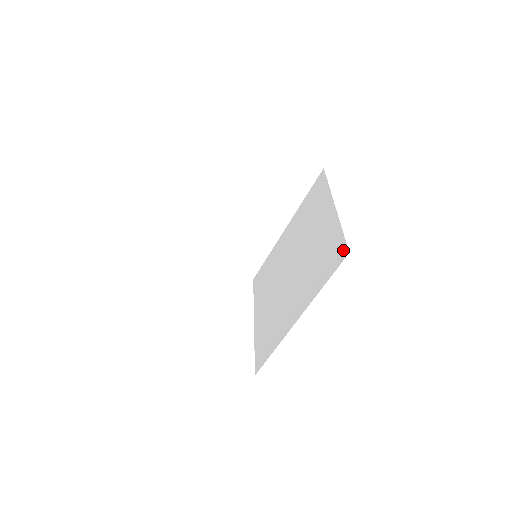
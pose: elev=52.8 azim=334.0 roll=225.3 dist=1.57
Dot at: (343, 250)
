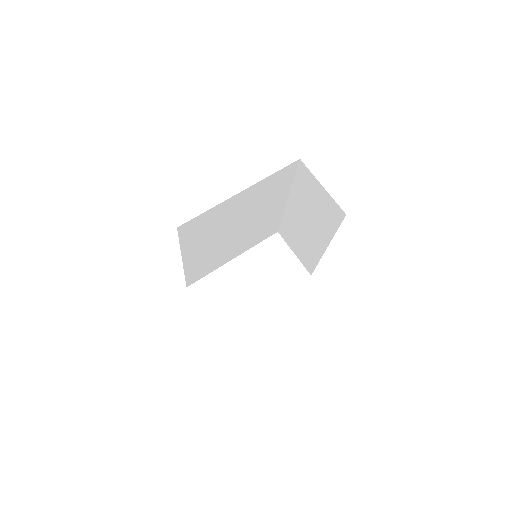
Dot at: occluded
